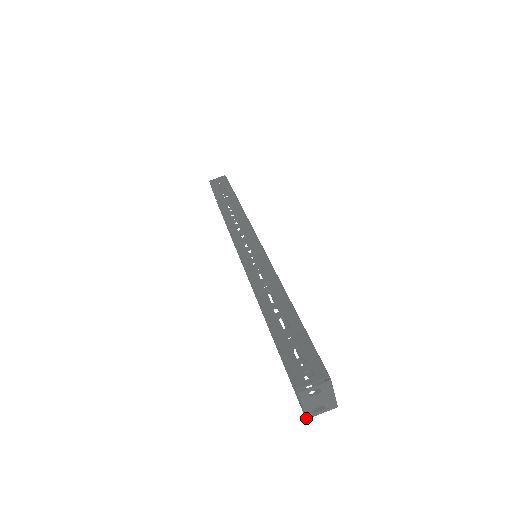
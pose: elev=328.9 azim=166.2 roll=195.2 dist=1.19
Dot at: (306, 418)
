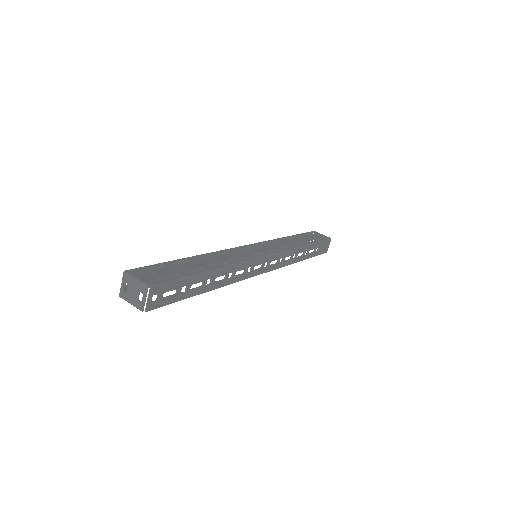
Dot at: occluded
